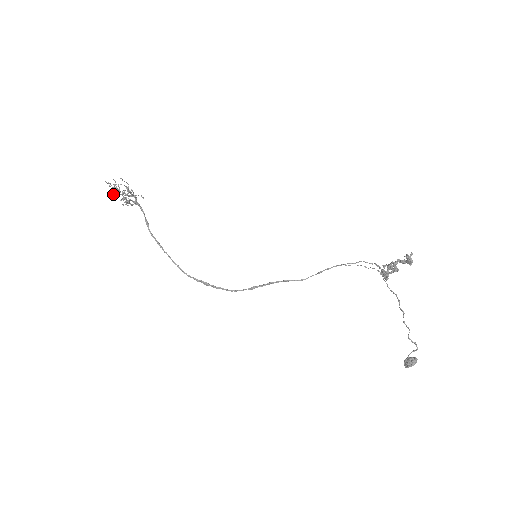
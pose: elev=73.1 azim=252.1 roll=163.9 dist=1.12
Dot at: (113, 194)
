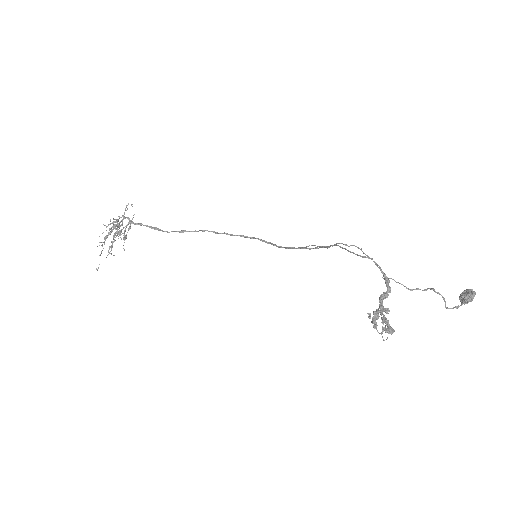
Dot at: occluded
